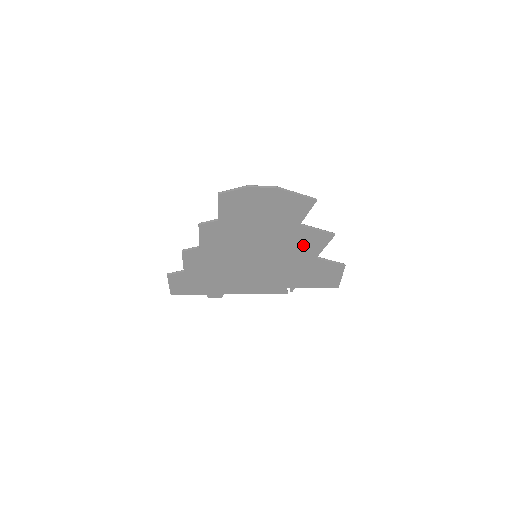
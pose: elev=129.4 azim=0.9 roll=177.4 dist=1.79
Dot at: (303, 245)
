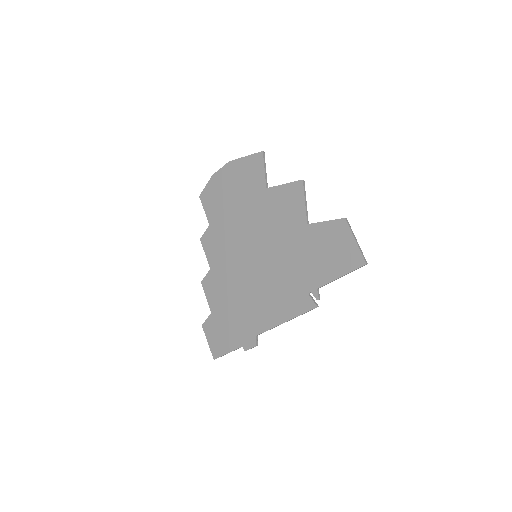
Dot at: (284, 213)
